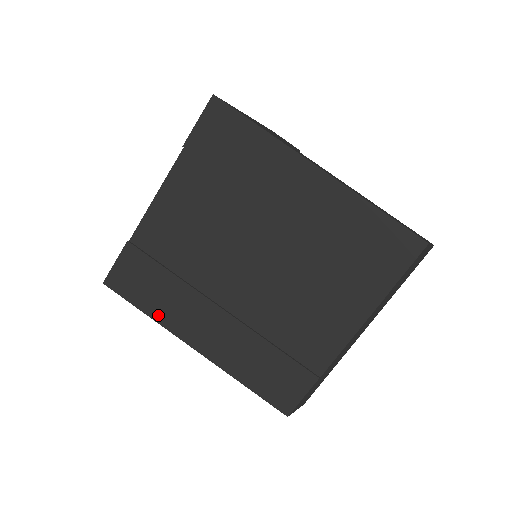
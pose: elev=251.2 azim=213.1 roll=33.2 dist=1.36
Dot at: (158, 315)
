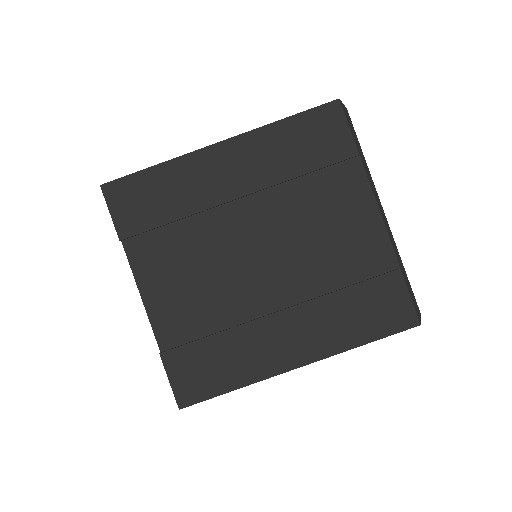
Dot at: (244, 378)
